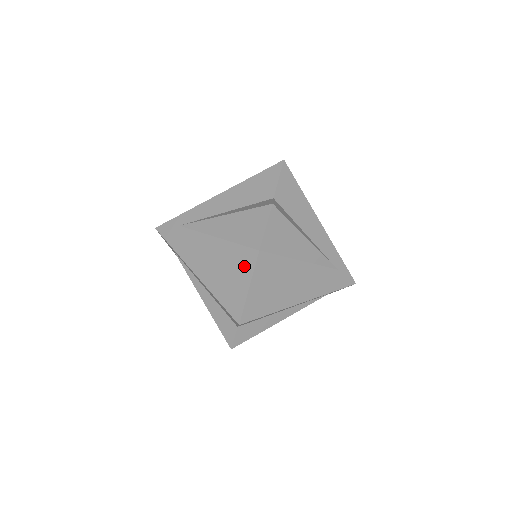
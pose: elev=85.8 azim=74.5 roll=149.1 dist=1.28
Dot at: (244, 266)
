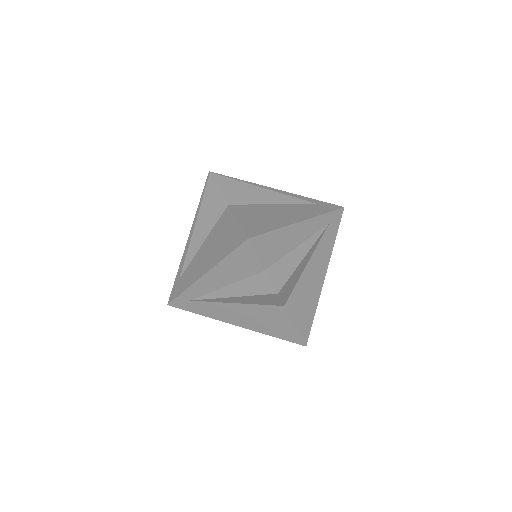
Dot at: (279, 317)
